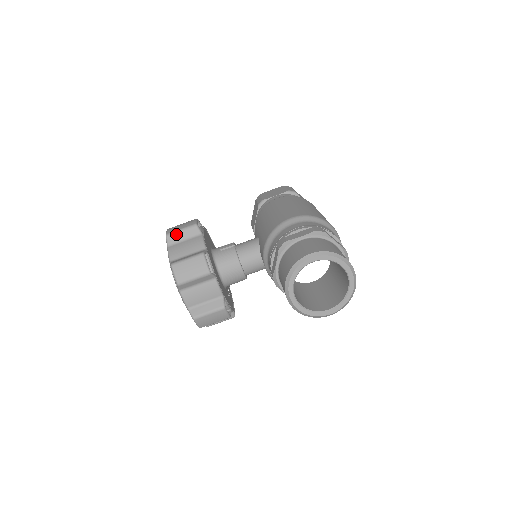
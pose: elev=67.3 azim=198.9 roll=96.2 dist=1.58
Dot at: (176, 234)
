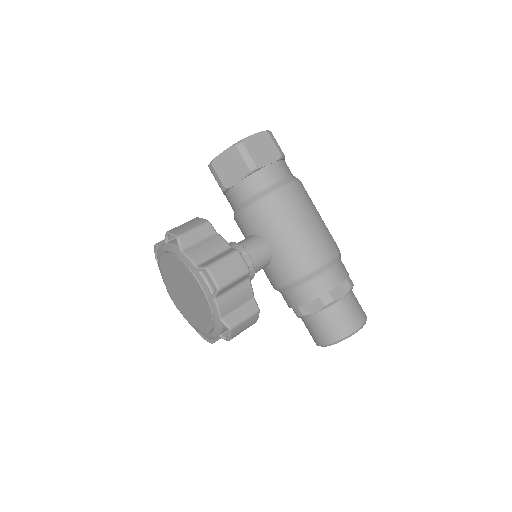
Dot at: (229, 286)
